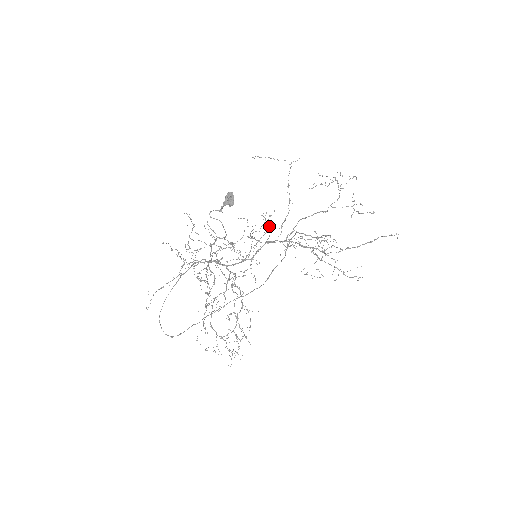
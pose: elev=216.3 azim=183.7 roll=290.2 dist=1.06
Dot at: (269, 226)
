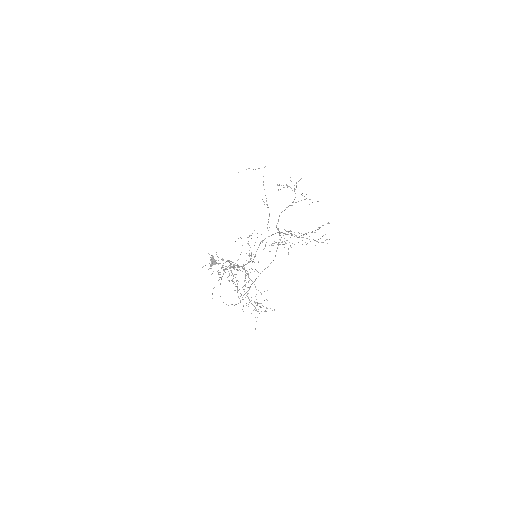
Dot at: occluded
